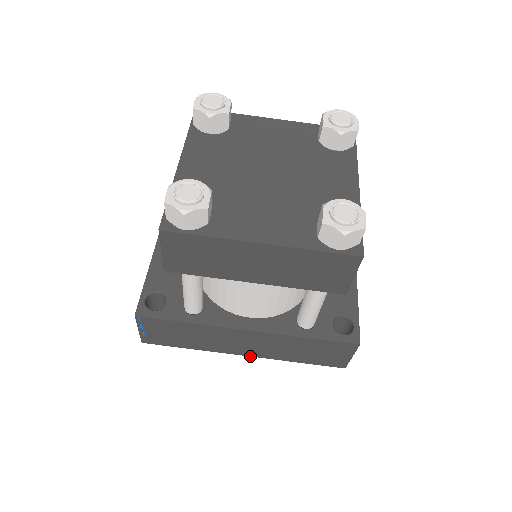
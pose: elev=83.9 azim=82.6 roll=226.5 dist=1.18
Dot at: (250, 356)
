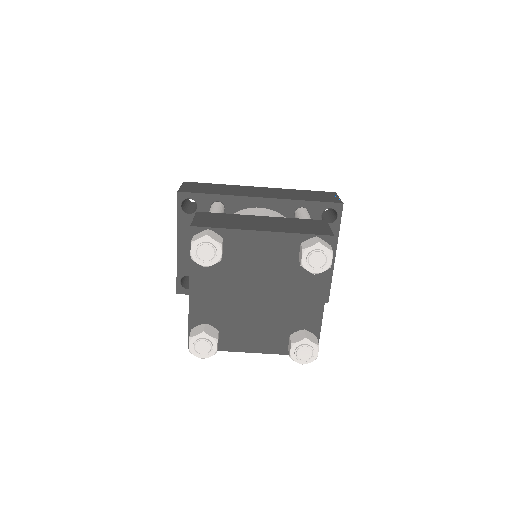
Dot at: occluded
